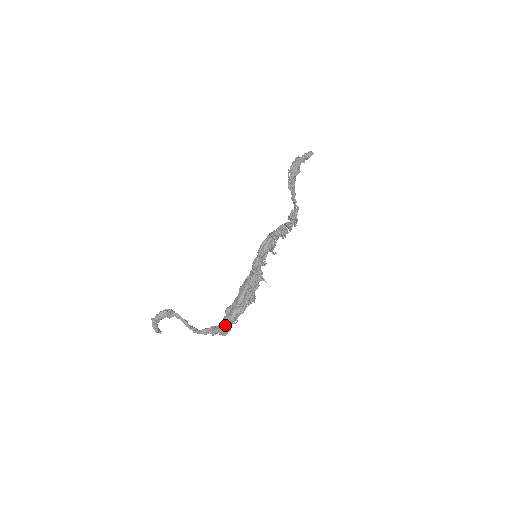
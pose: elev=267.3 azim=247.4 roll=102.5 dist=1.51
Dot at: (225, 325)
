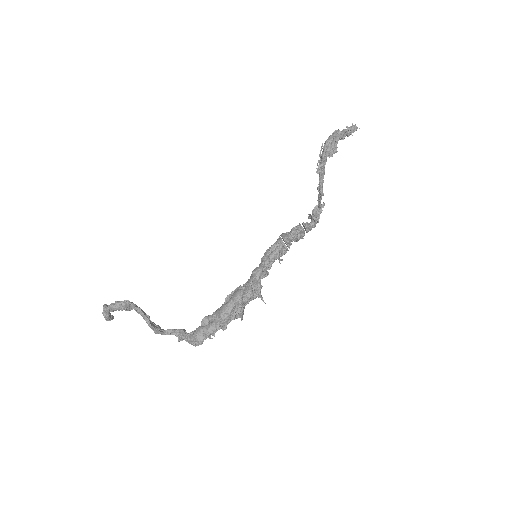
Dot at: (198, 338)
